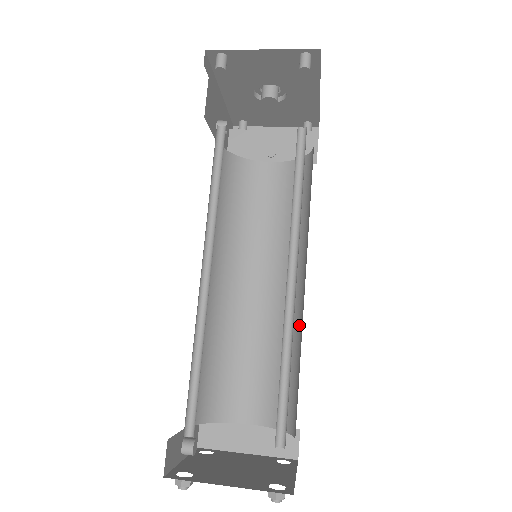
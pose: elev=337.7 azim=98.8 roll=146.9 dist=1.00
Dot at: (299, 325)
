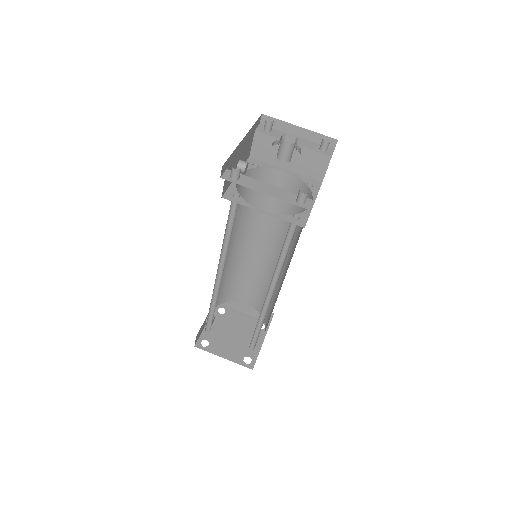
Dot at: (279, 287)
